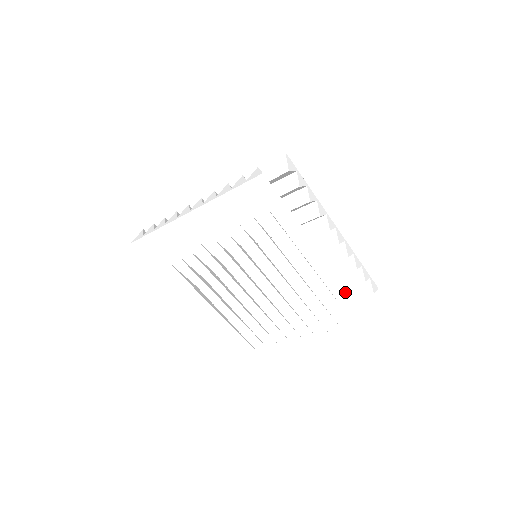
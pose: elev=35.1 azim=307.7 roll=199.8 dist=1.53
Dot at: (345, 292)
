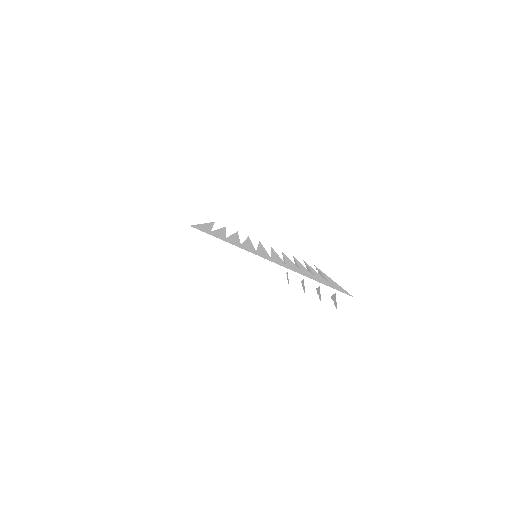
Dot at: occluded
